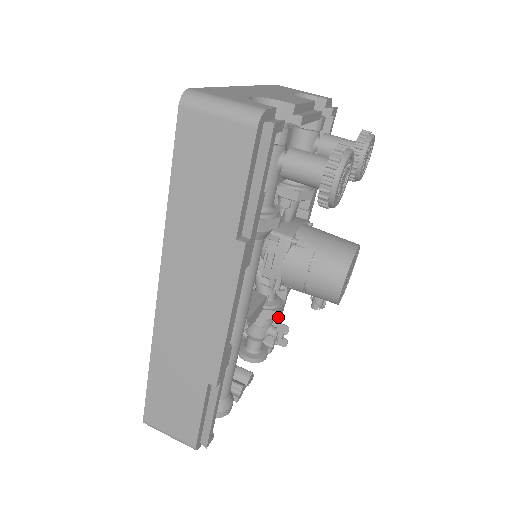
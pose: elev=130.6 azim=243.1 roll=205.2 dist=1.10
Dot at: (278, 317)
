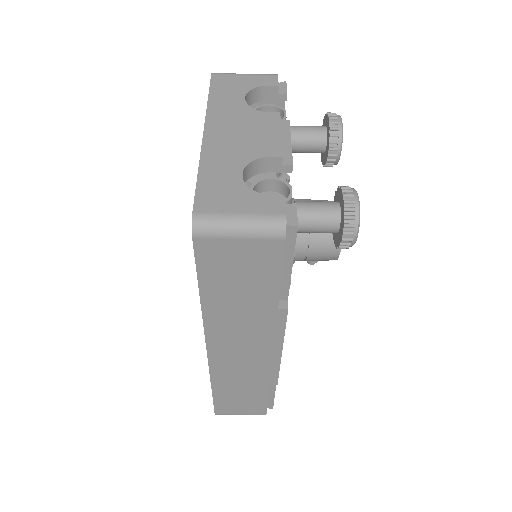
Dot at: occluded
